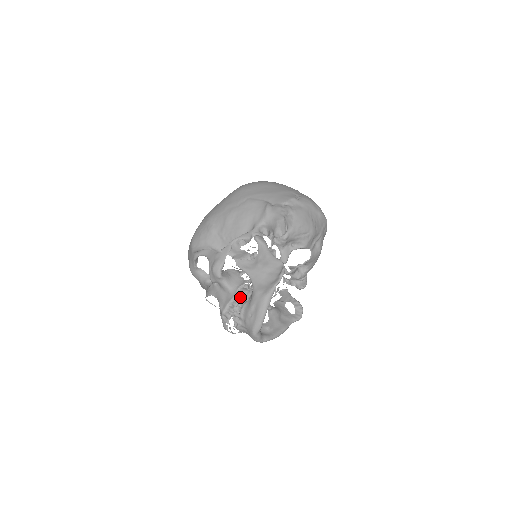
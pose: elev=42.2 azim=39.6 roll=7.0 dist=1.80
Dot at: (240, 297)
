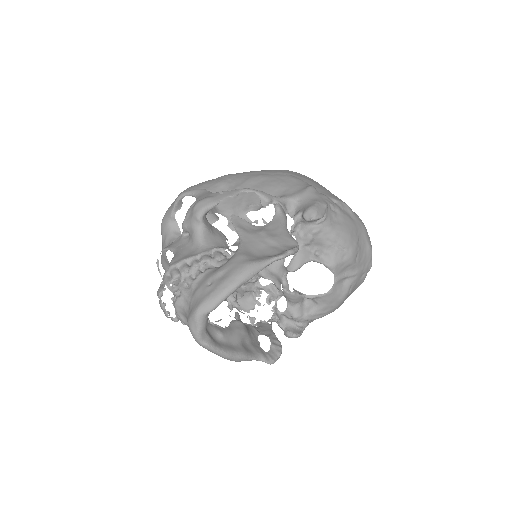
Dot at: (210, 257)
